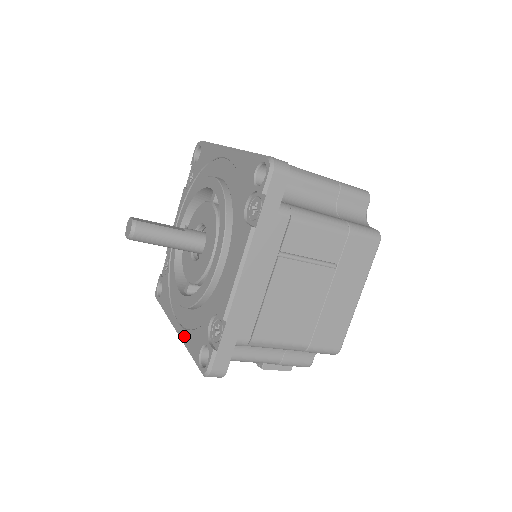
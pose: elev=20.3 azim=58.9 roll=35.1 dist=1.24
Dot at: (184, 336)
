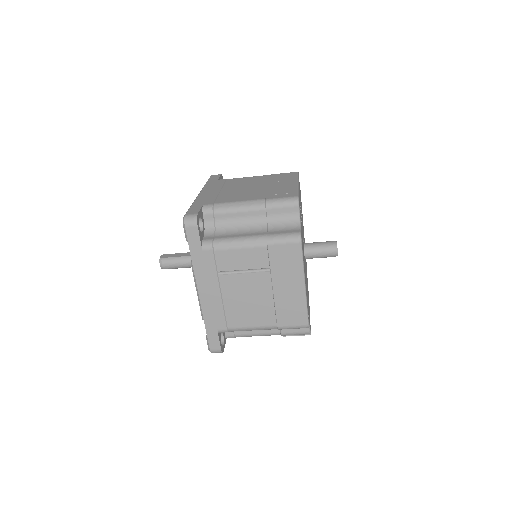
Dot at: occluded
